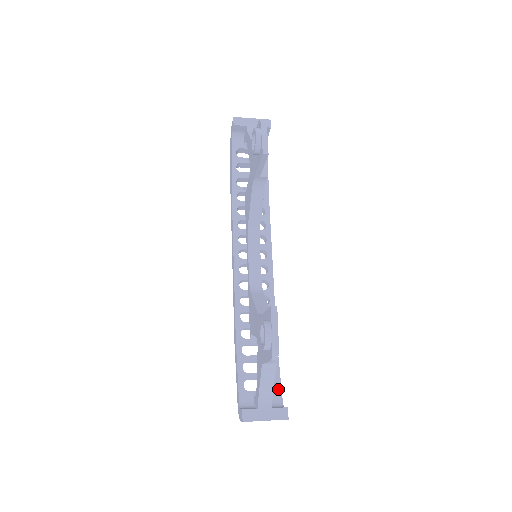
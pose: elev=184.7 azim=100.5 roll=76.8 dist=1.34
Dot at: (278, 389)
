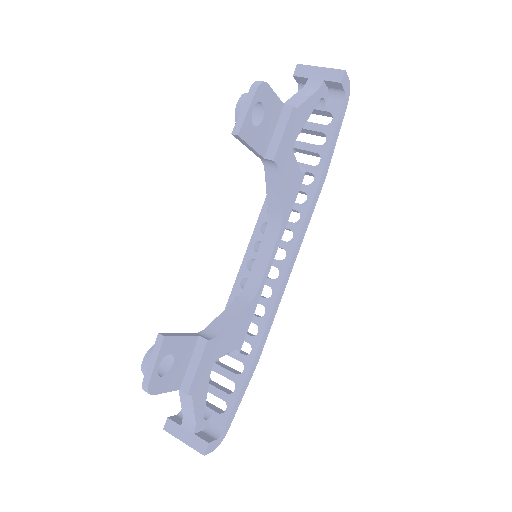
Dot at: (225, 416)
